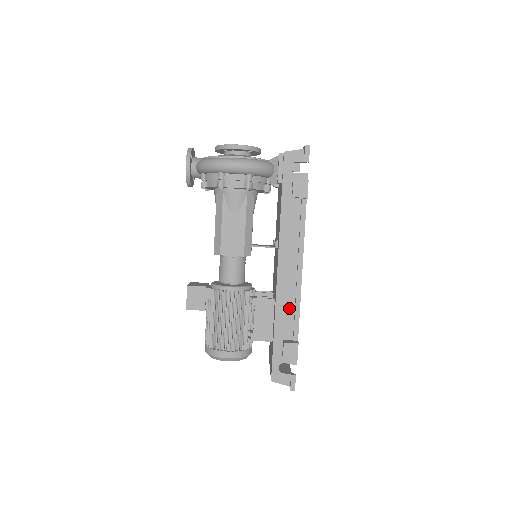
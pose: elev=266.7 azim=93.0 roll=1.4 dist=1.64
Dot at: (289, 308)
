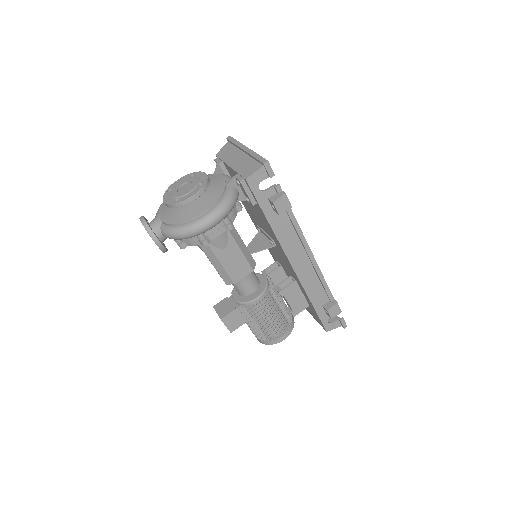
Dot at: (316, 285)
